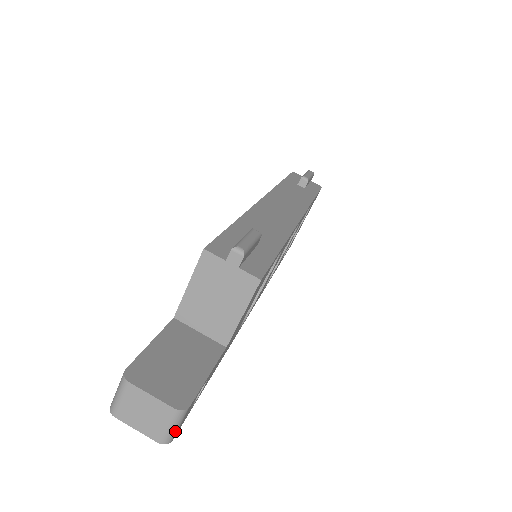
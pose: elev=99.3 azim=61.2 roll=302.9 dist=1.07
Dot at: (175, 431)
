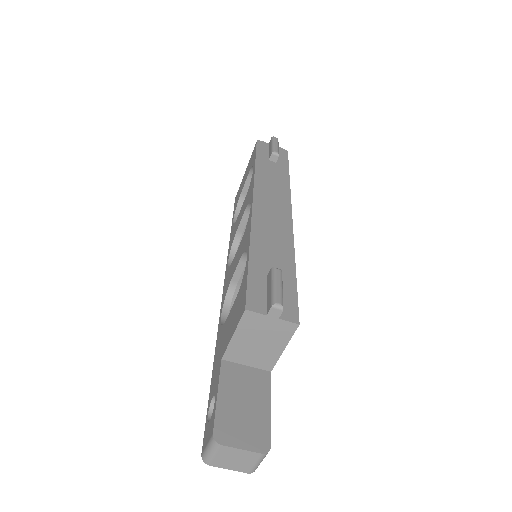
Dot at: occluded
